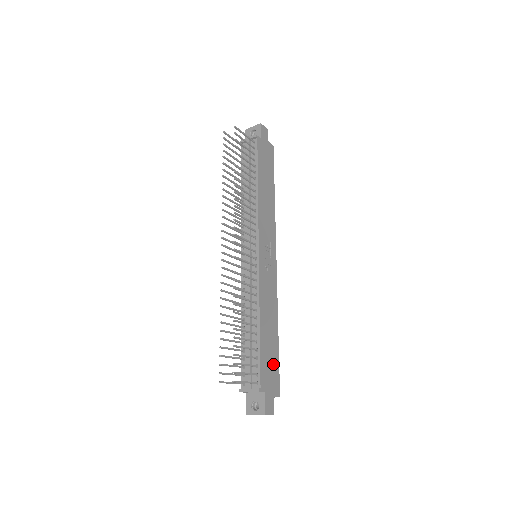
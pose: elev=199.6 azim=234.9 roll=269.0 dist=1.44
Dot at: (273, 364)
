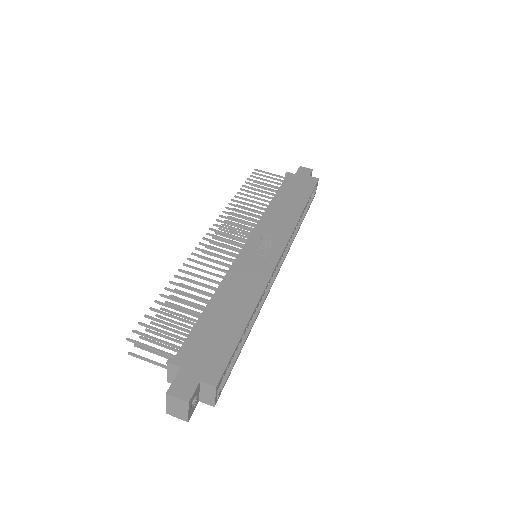
Dot at: (220, 345)
